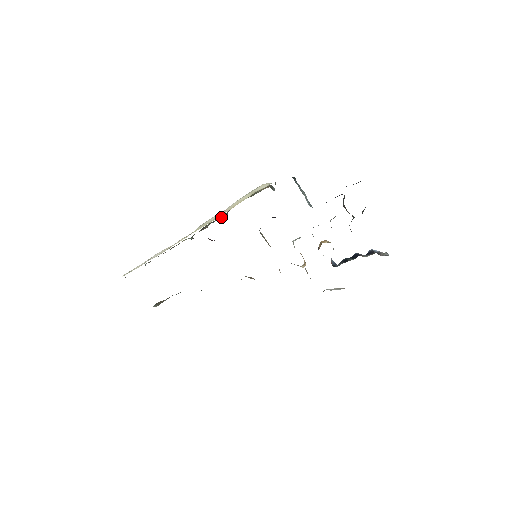
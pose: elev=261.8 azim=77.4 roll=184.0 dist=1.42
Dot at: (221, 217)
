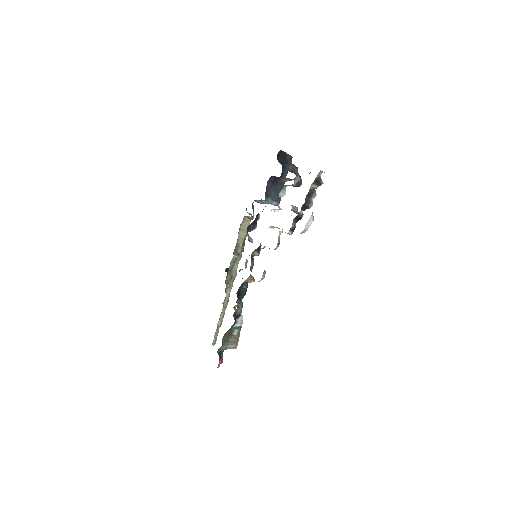
Dot at: (235, 259)
